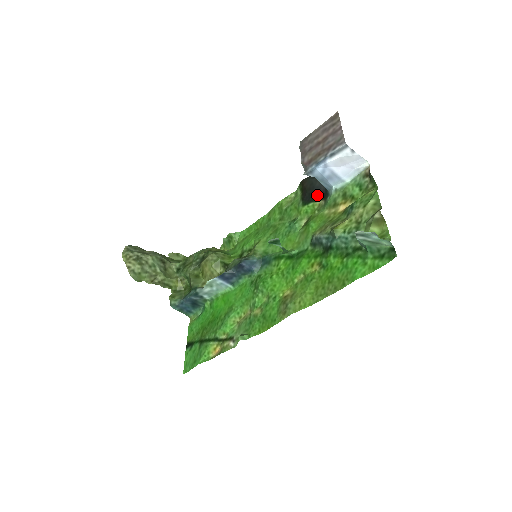
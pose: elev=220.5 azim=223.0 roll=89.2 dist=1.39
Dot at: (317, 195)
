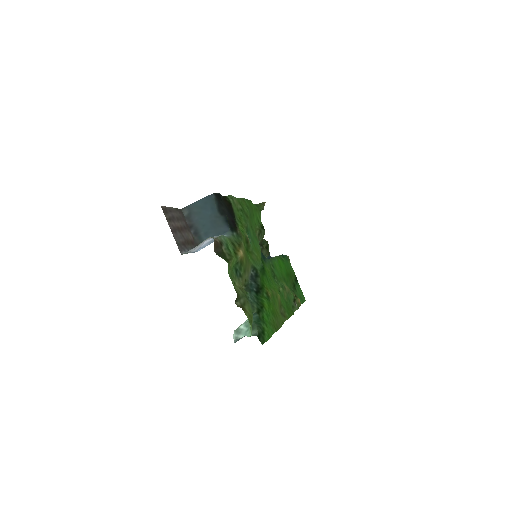
Dot at: (233, 220)
